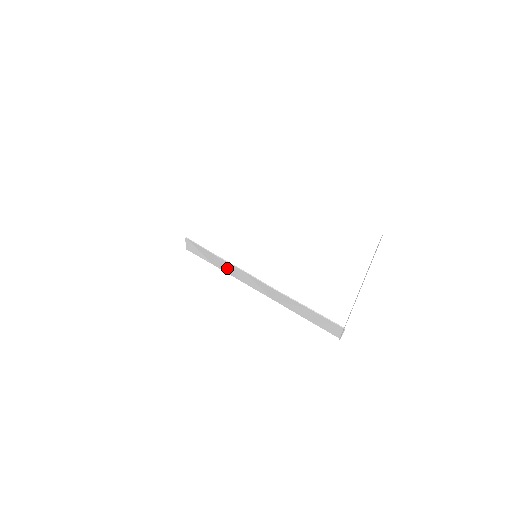
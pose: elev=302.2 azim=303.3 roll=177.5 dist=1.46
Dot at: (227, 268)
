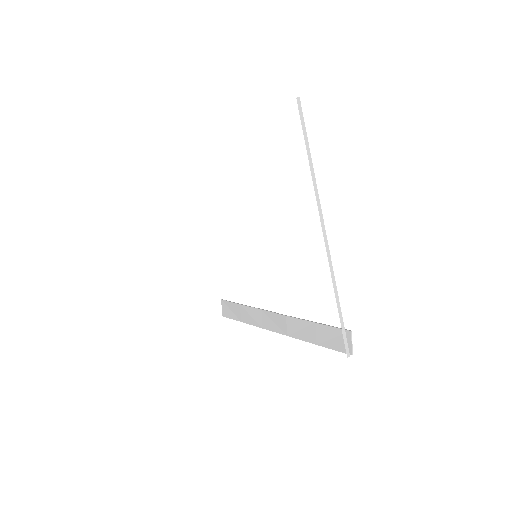
Dot at: (250, 316)
